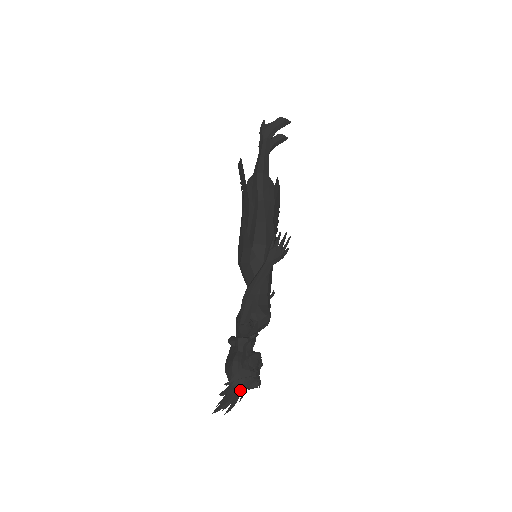
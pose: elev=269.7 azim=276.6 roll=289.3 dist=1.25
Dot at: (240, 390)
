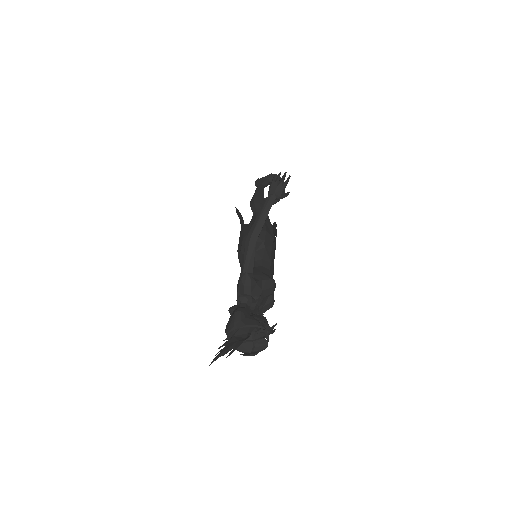
Dot at: (244, 338)
